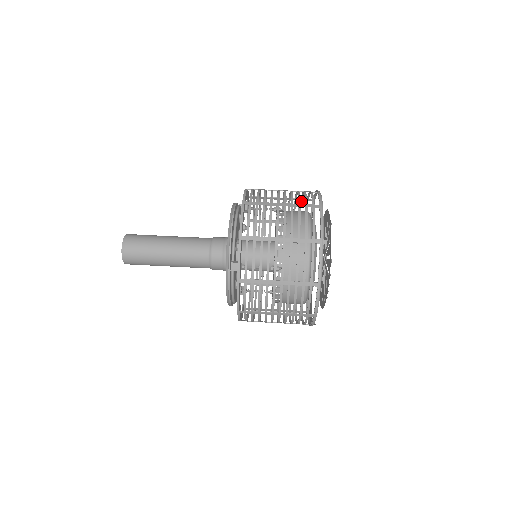
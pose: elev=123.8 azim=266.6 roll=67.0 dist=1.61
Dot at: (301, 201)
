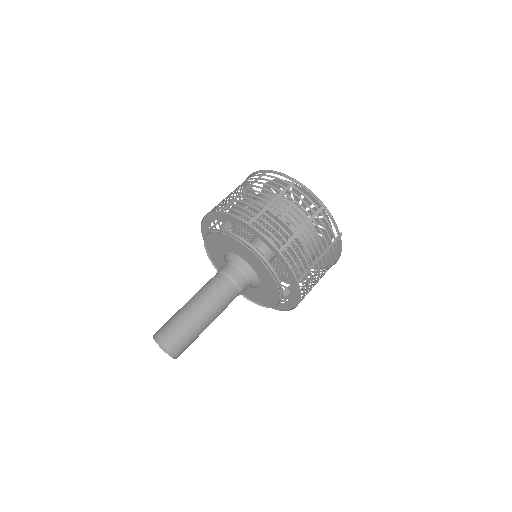
Dot at: (256, 179)
